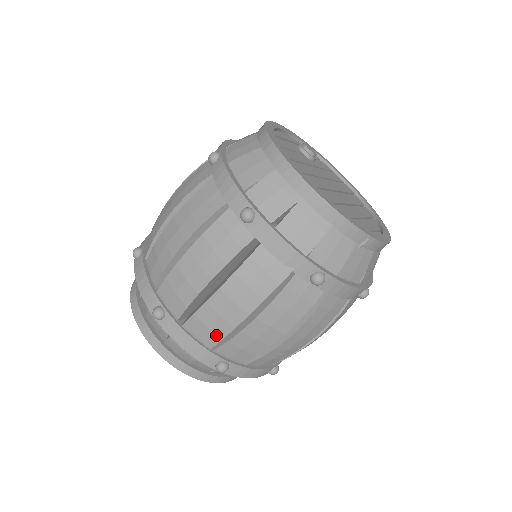
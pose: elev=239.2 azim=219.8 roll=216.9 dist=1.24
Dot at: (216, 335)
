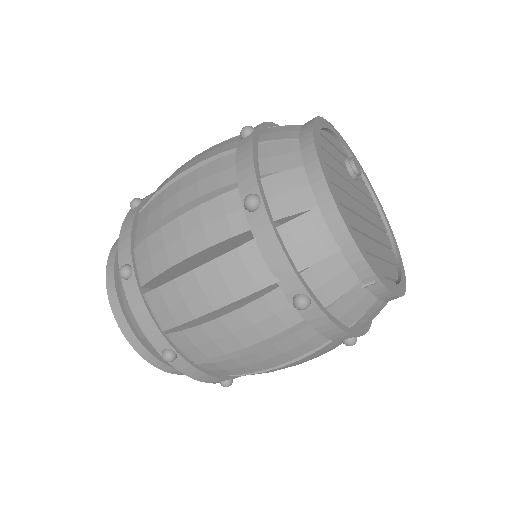
Dot at: (173, 318)
